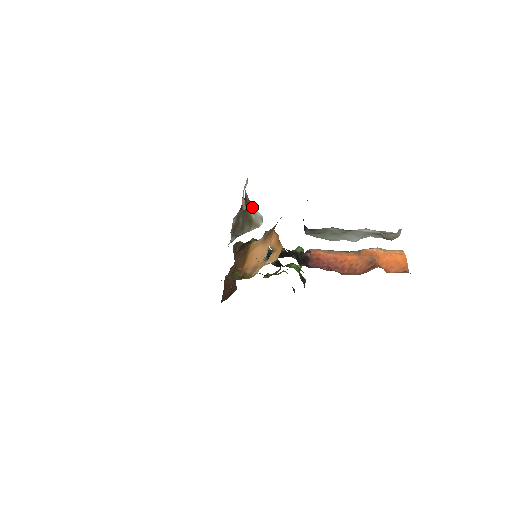
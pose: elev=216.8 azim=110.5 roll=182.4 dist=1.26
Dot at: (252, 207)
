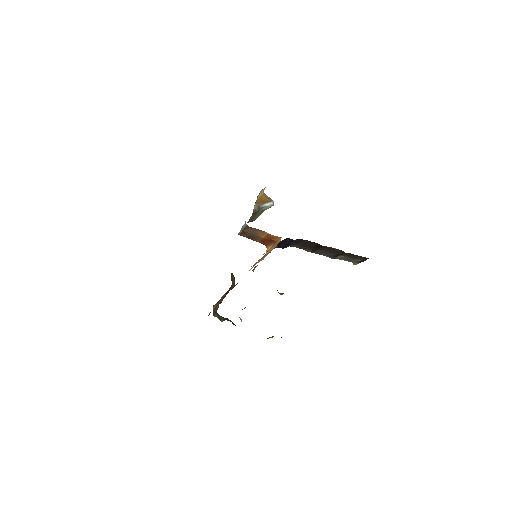
Dot at: (262, 208)
